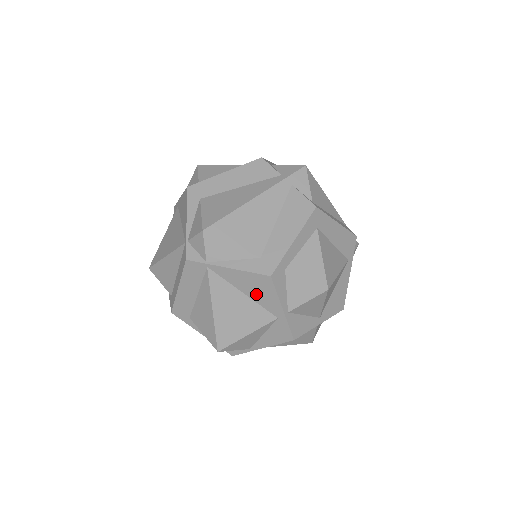
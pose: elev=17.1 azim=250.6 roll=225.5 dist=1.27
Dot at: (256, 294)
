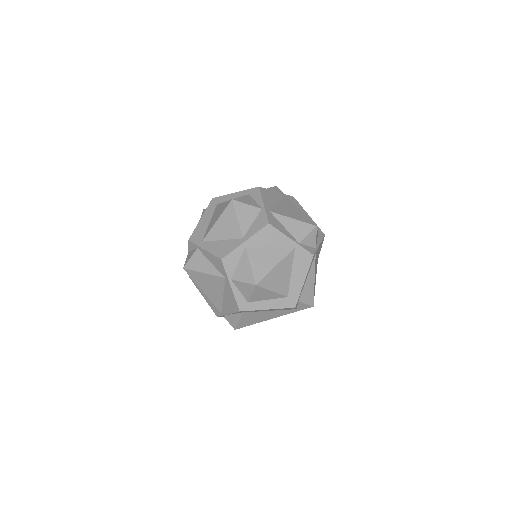
Dot at: occluded
